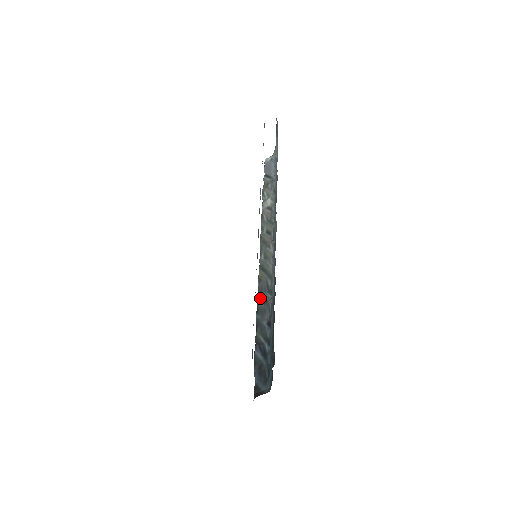
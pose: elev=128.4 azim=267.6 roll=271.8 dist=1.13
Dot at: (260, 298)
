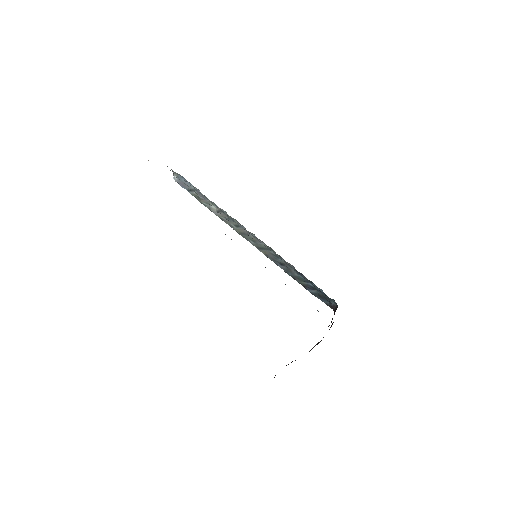
Dot at: (279, 265)
